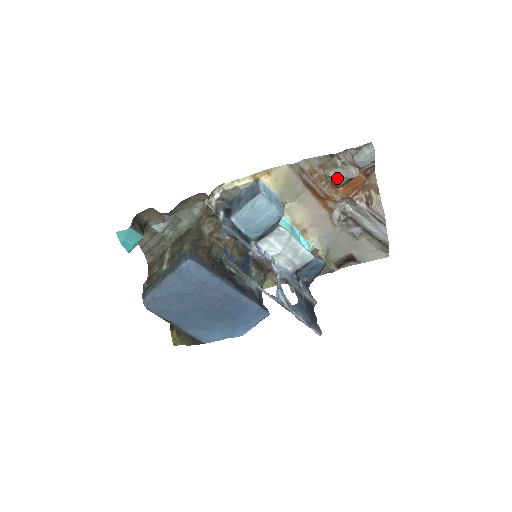
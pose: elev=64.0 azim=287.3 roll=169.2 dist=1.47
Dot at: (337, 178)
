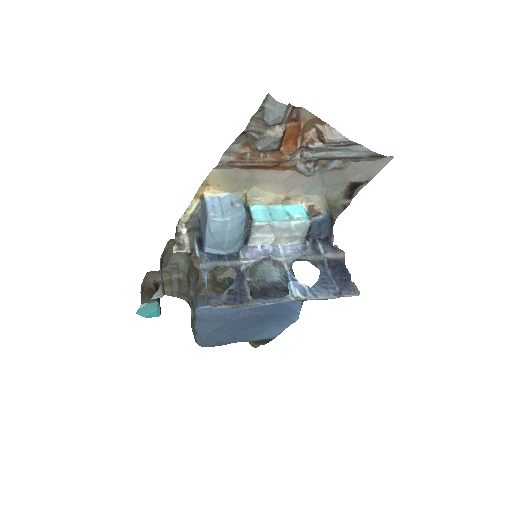
Dot at: (267, 147)
